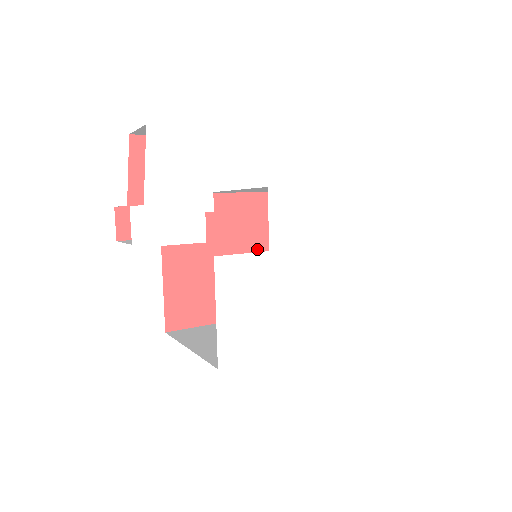
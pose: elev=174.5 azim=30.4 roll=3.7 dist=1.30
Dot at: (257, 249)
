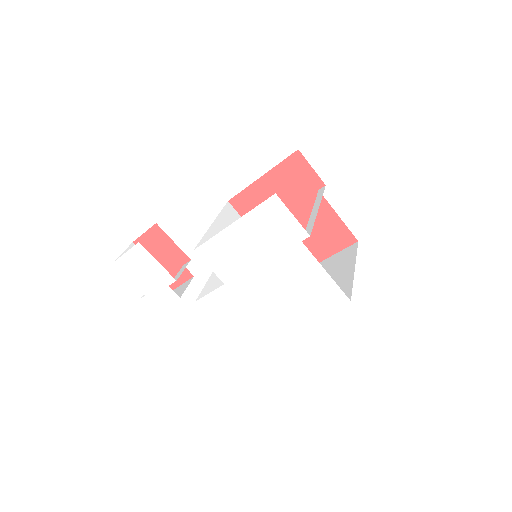
Dot at: (294, 214)
